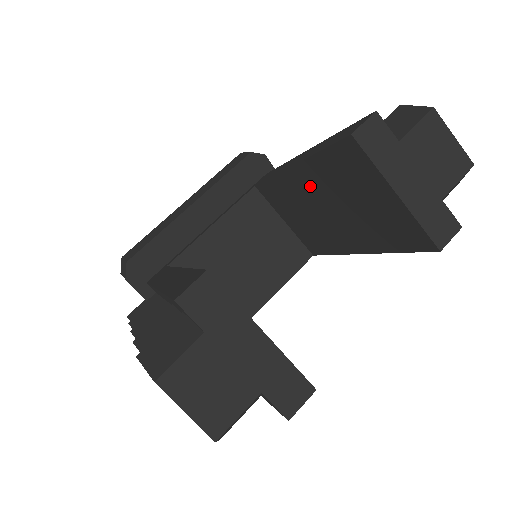
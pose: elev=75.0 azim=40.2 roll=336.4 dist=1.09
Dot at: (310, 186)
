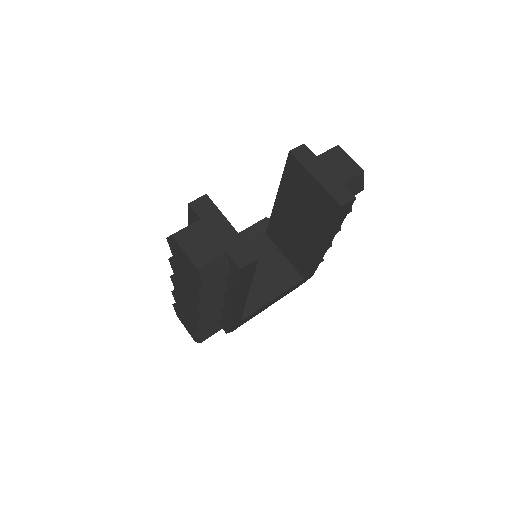
Dot at: (286, 206)
